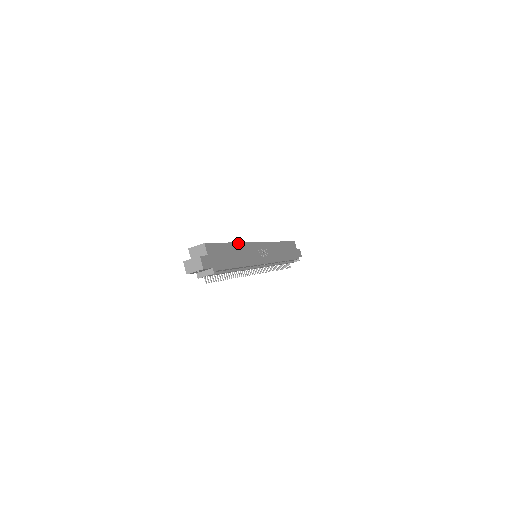
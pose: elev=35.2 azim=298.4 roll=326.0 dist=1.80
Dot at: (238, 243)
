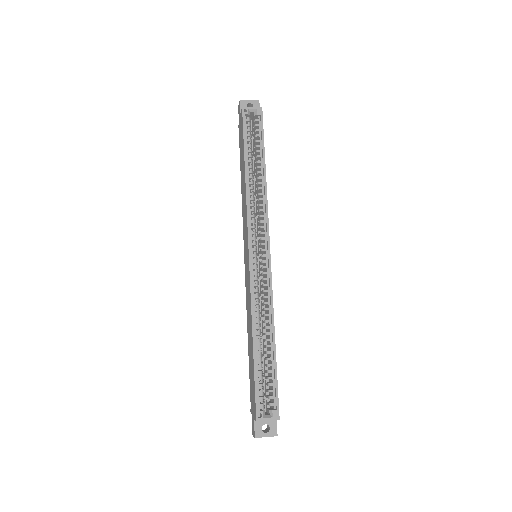
Dot at: occluded
